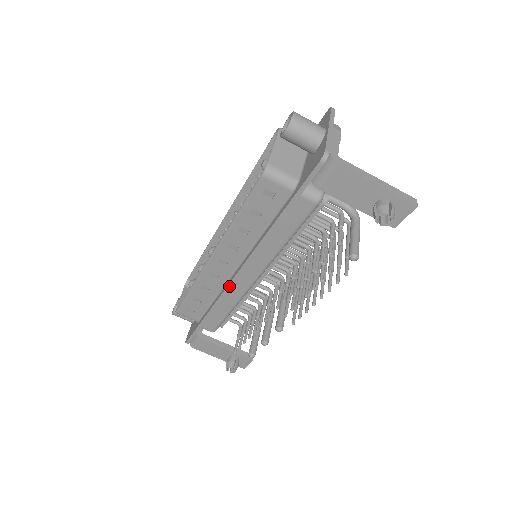
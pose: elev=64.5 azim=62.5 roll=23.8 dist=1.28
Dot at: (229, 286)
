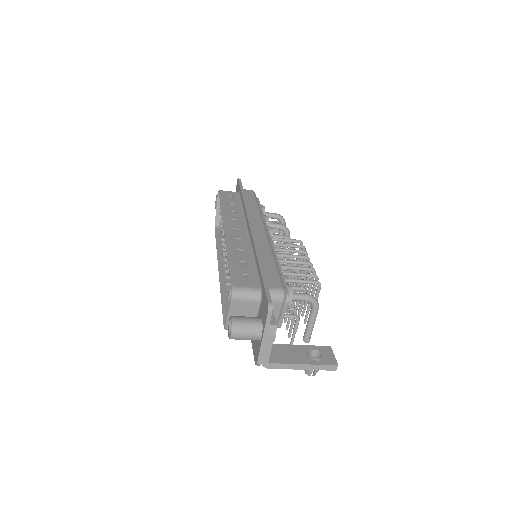
Dot at: occluded
